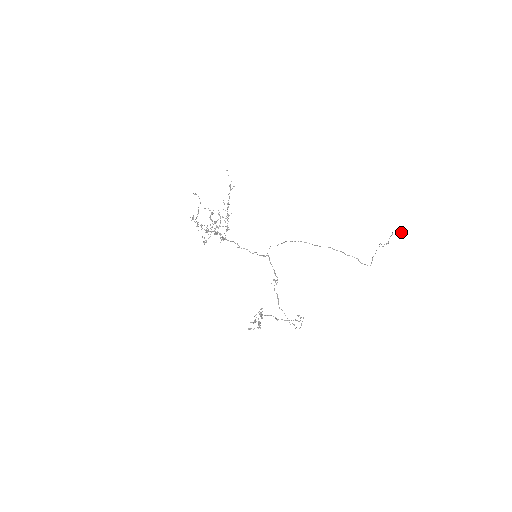
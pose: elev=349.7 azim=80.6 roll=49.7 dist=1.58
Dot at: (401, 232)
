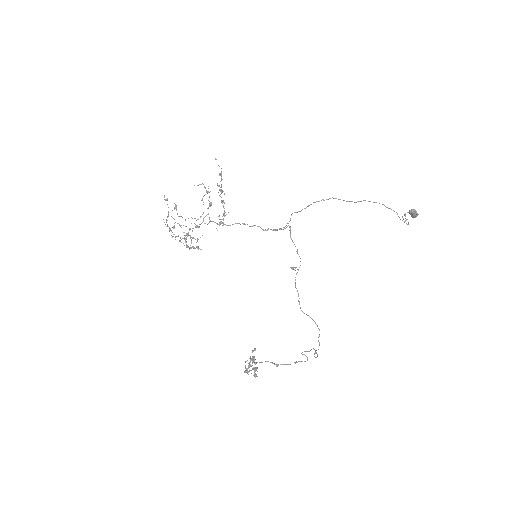
Dot at: (415, 210)
